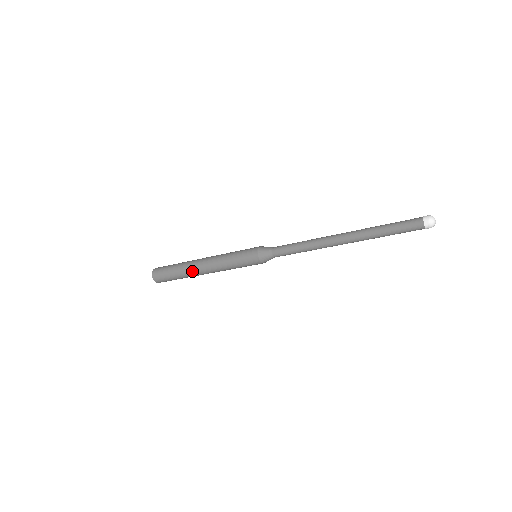
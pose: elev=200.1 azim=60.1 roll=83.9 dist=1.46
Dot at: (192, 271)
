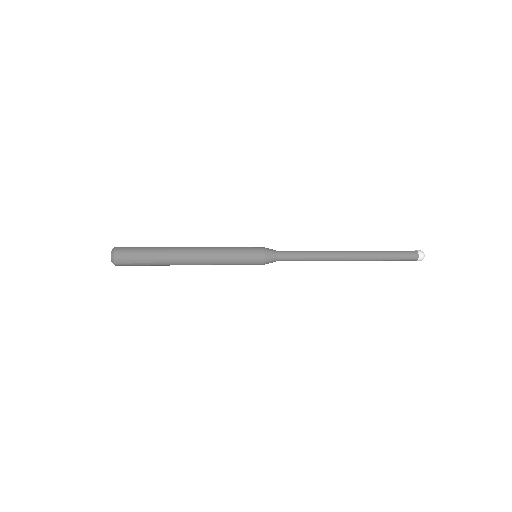
Dot at: (176, 255)
